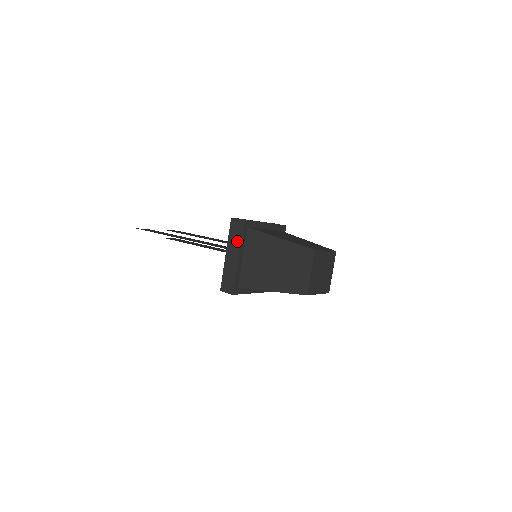
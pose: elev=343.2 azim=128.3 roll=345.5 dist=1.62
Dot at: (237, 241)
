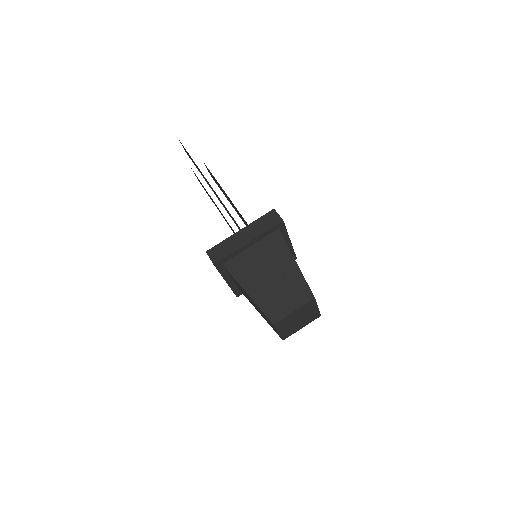
Dot at: (261, 230)
